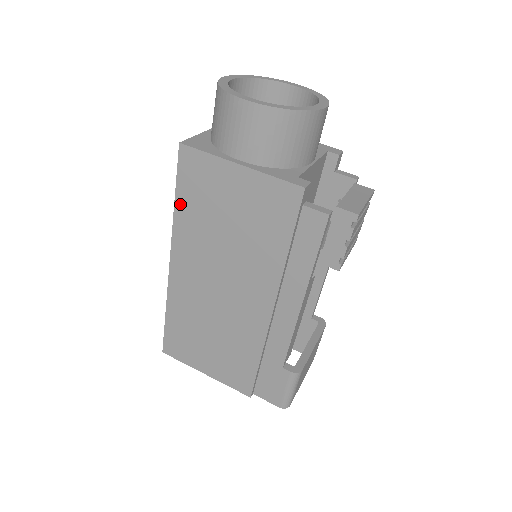
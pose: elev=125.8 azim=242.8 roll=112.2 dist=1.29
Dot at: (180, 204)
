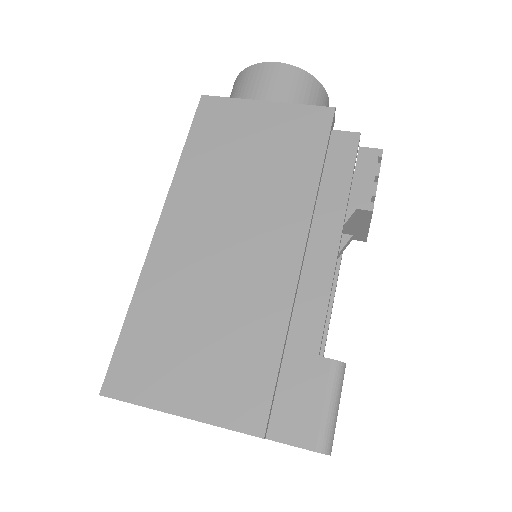
Dot at: (190, 150)
